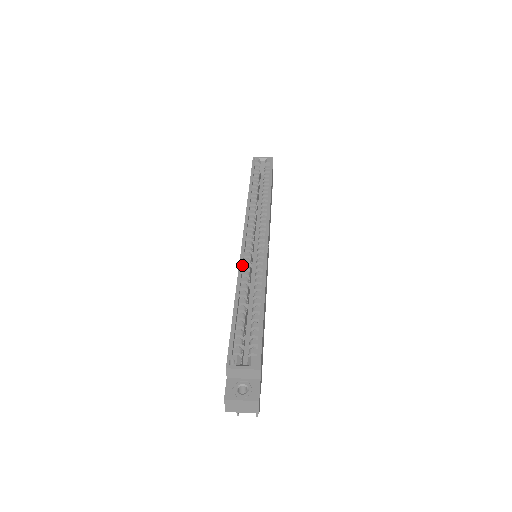
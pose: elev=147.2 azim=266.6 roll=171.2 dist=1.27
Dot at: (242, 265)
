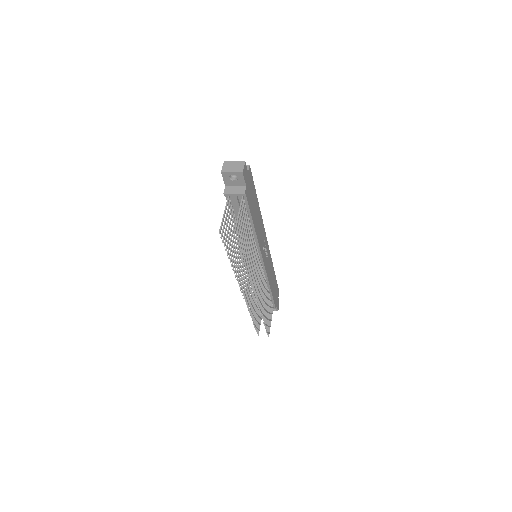
Dot at: occluded
